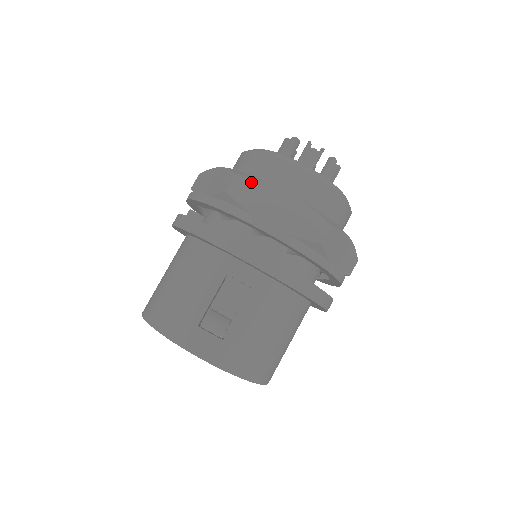
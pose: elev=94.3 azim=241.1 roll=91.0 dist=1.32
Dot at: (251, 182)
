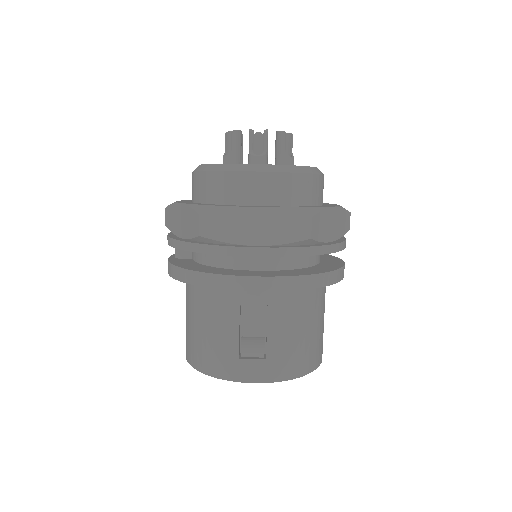
Dot at: (217, 215)
